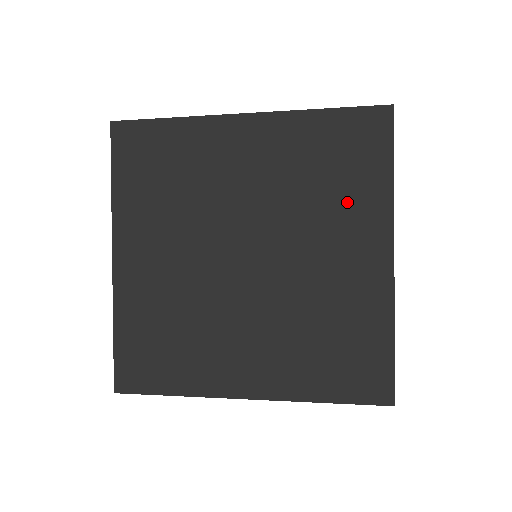
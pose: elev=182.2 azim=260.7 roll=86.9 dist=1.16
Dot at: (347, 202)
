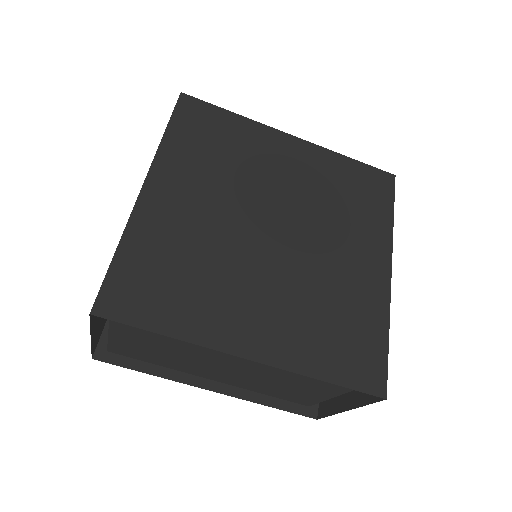
Dot at: (360, 221)
